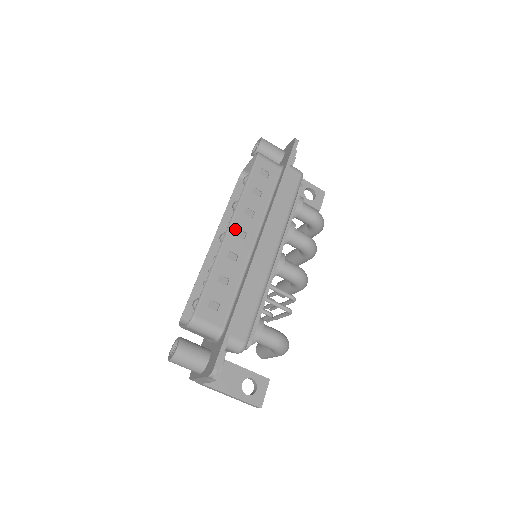
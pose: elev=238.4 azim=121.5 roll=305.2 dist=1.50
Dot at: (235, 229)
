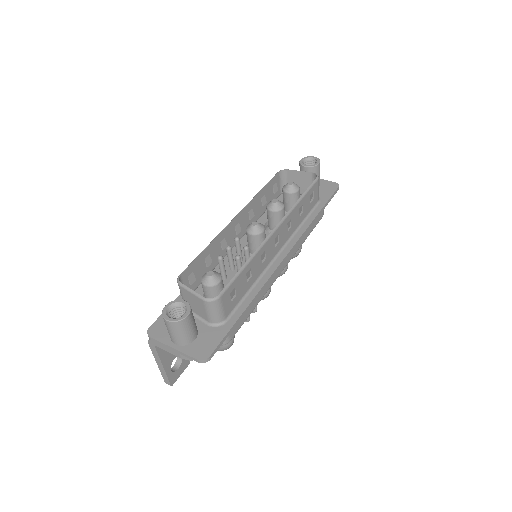
Dot at: (277, 233)
